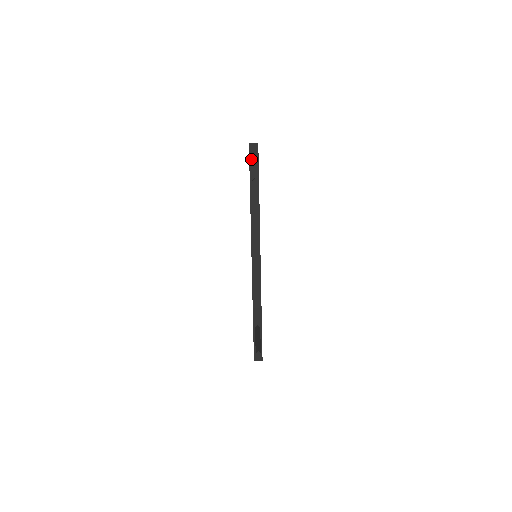
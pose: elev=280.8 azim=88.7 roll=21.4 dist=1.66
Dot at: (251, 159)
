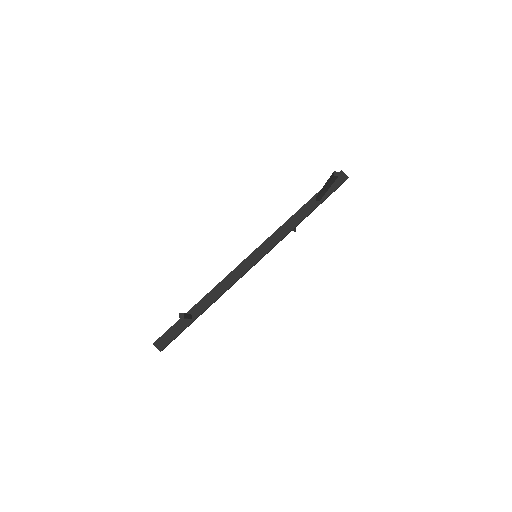
Dot at: occluded
